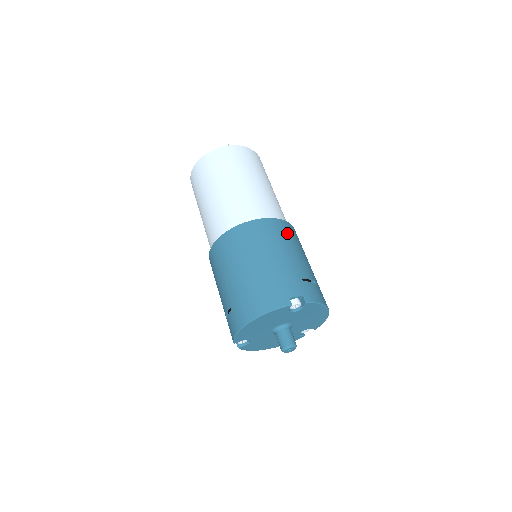
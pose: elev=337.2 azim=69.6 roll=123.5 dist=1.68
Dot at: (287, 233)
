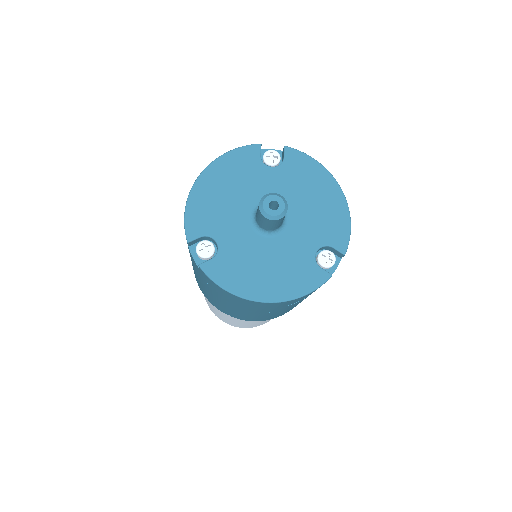
Dot at: occluded
